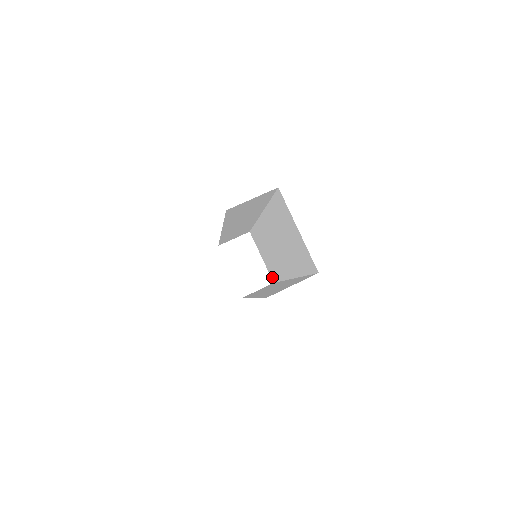
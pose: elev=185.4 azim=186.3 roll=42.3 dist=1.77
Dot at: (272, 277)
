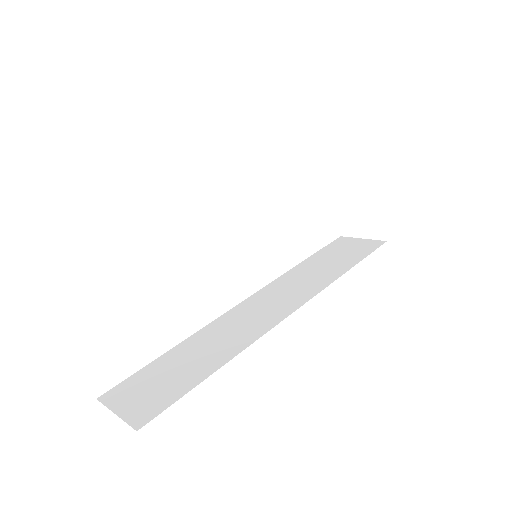
Dot at: occluded
